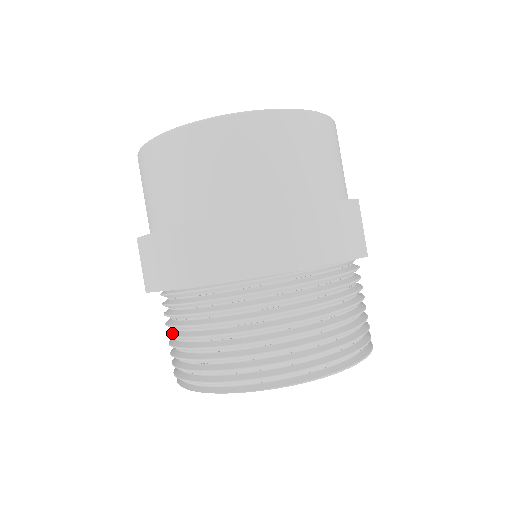
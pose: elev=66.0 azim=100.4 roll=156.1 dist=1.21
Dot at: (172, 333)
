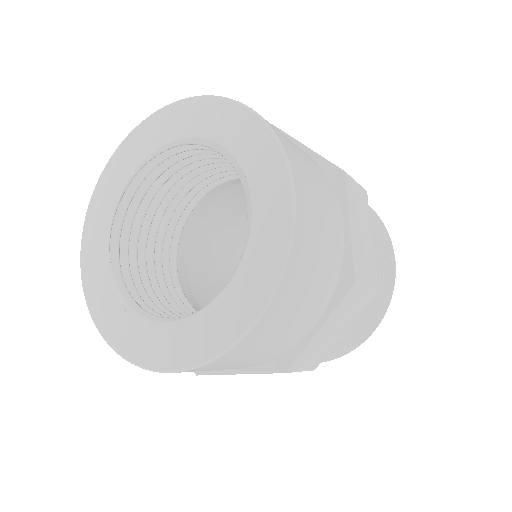
Dot at: occluded
